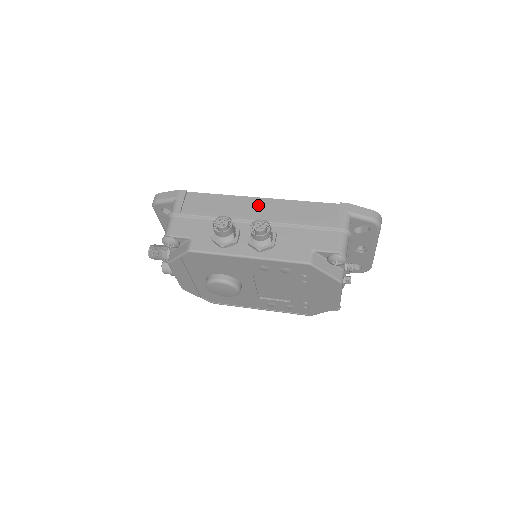
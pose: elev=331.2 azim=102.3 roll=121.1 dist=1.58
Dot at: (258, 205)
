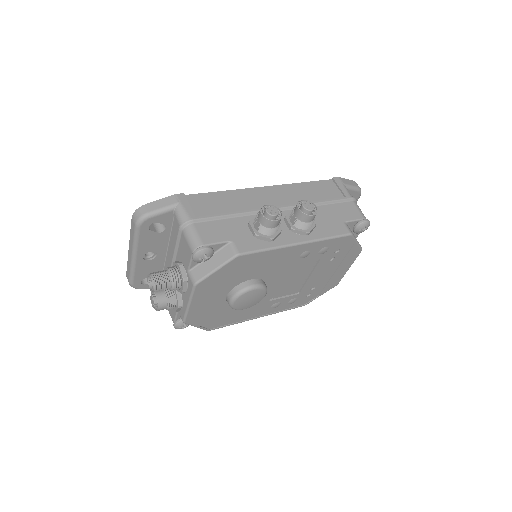
Dot at: (268, 194)
